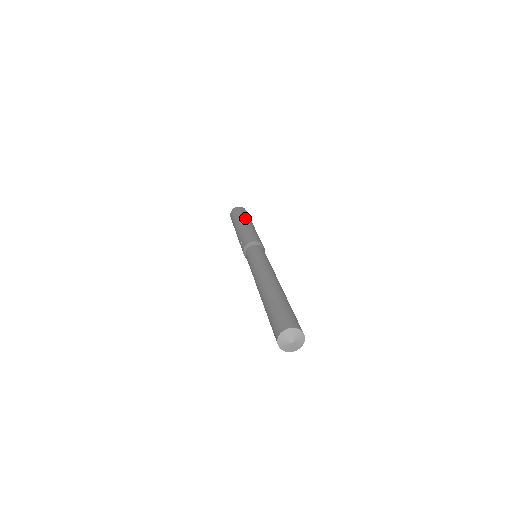
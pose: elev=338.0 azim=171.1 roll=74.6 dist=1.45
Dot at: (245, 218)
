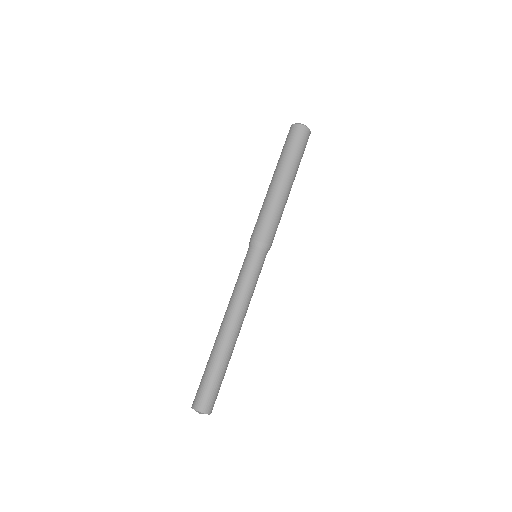
Dot at: (286, 169)
